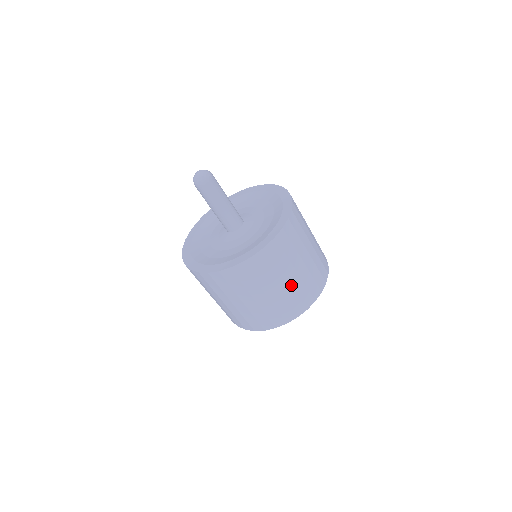
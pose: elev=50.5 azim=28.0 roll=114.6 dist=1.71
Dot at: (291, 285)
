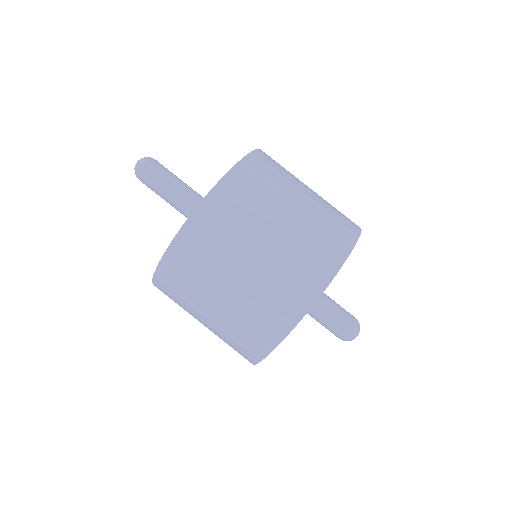
Dot at: (266, 263)
